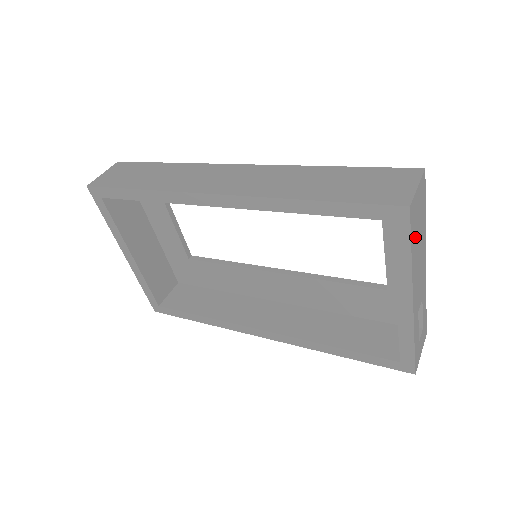
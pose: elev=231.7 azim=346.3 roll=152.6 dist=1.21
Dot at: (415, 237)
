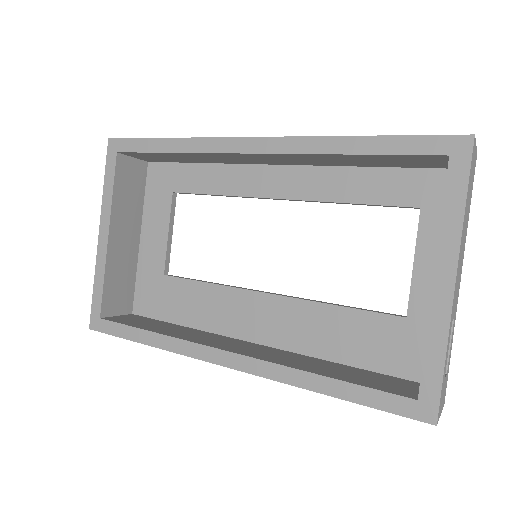
Dot at: (468, 195)
